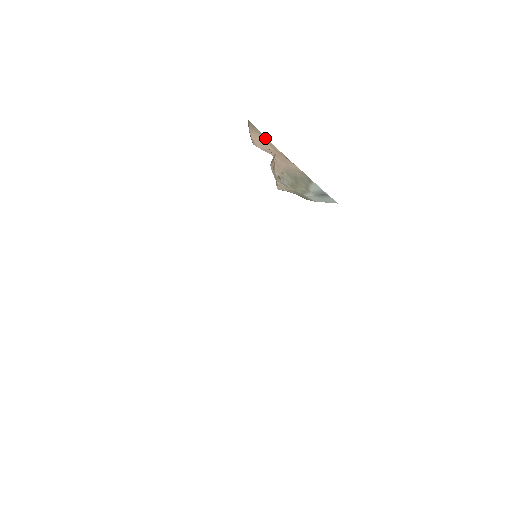
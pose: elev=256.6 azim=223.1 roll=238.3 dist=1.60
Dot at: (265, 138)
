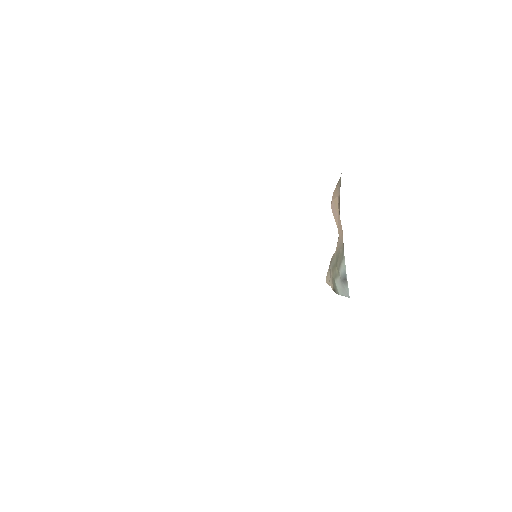
Dot at: (339, 191)
